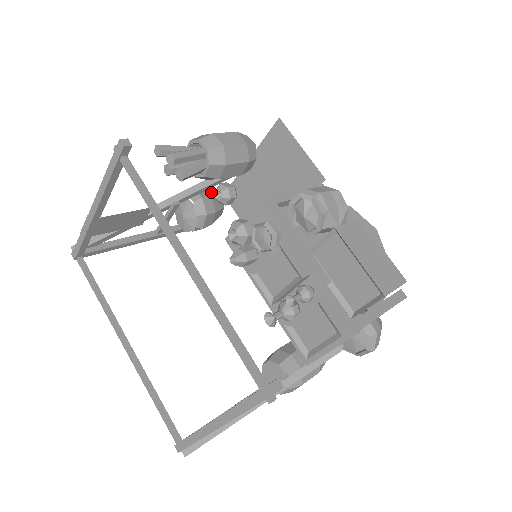
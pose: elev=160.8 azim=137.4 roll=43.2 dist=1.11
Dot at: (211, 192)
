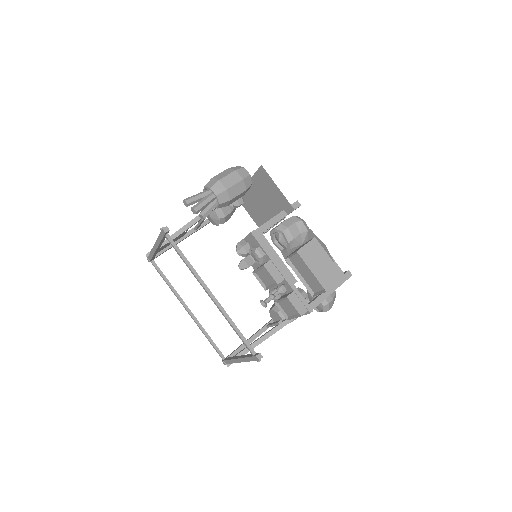
Dot at: occluded
